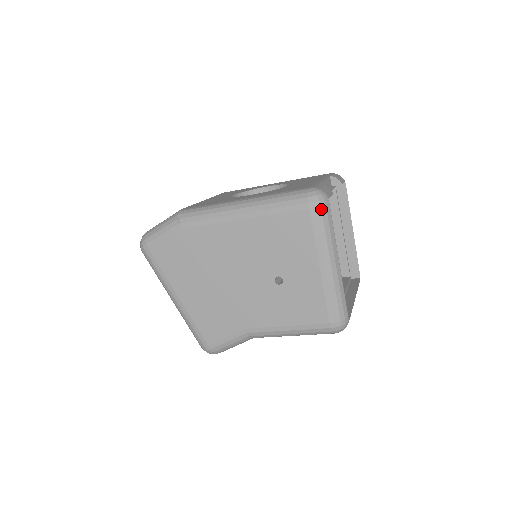
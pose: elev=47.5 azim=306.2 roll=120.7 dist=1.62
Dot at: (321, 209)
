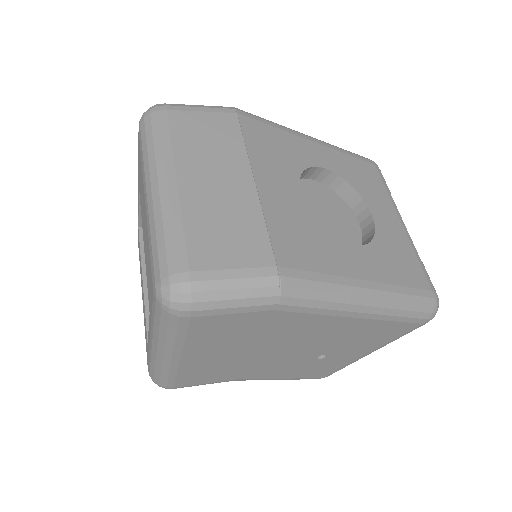
Dot at: (427, 322)
